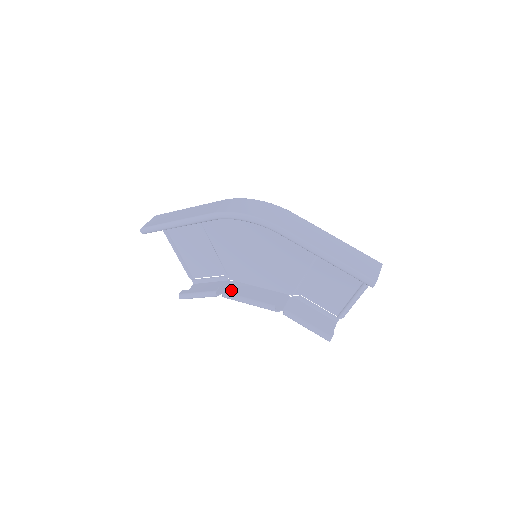
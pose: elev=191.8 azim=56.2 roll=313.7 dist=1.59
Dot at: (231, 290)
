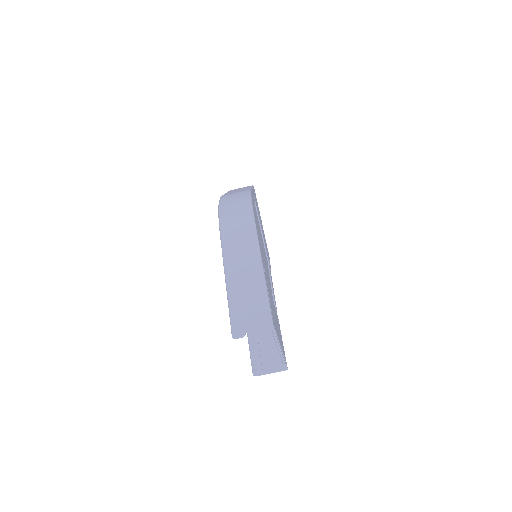
Dot at: occluded
